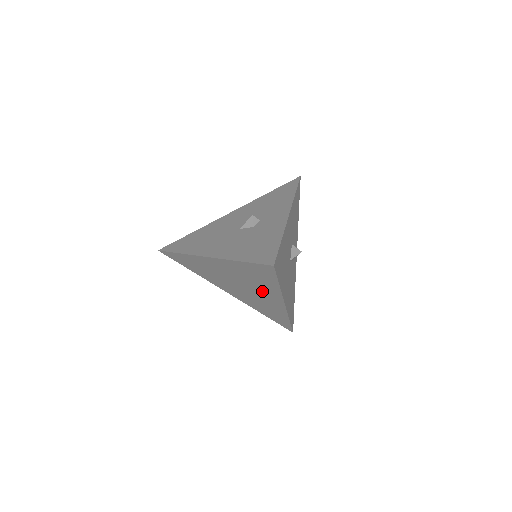
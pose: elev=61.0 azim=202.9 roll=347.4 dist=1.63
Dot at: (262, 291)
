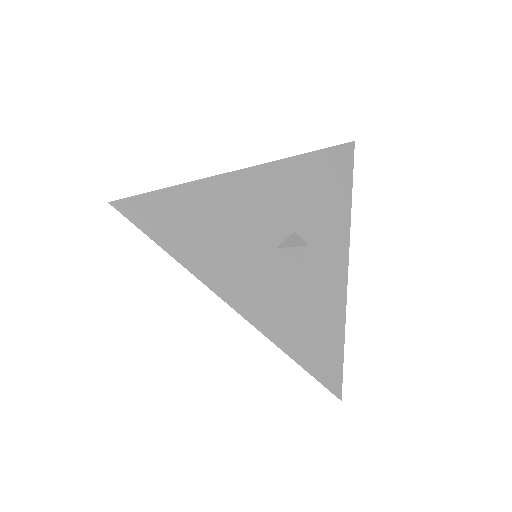
Dot at: occluded
